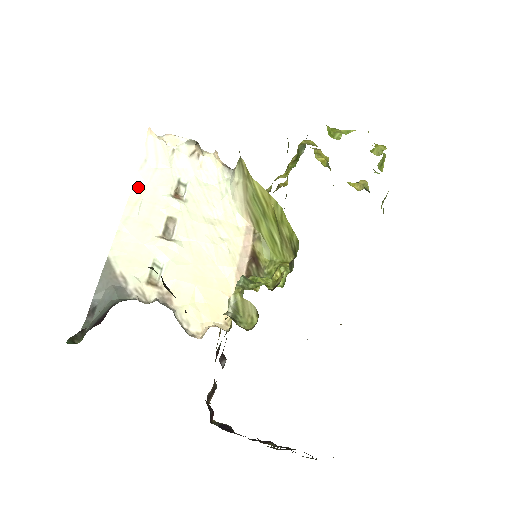
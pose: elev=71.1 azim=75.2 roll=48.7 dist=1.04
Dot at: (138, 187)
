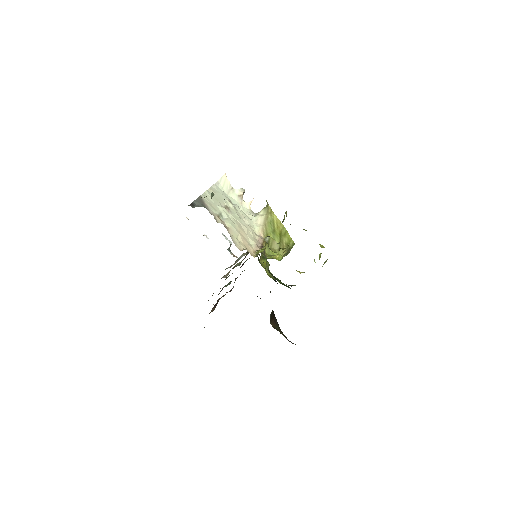
Dot at: (214, 188)
